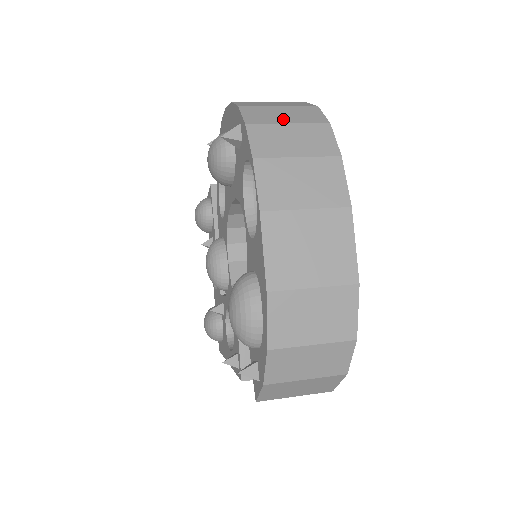
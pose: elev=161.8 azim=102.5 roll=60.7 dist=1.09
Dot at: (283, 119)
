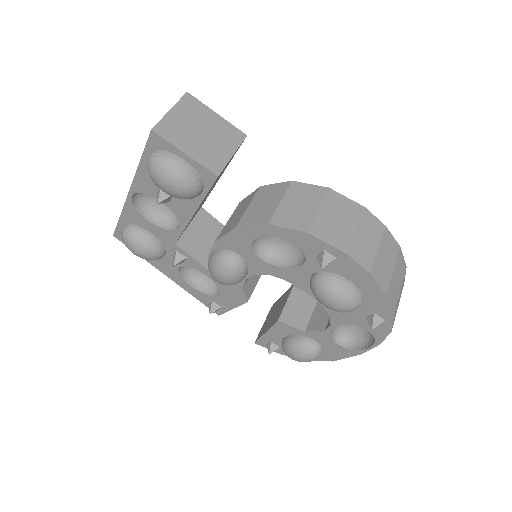
Dot at: (398, 305)
